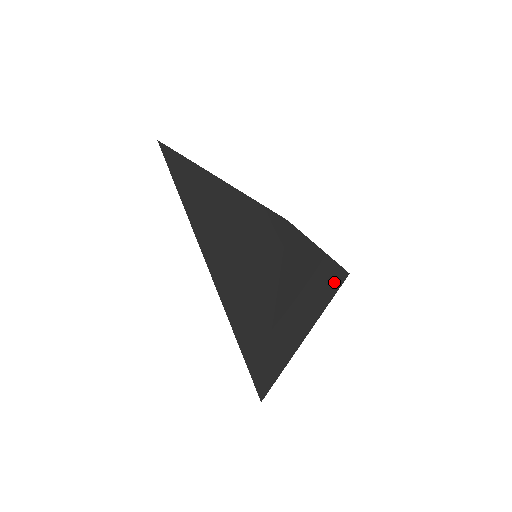
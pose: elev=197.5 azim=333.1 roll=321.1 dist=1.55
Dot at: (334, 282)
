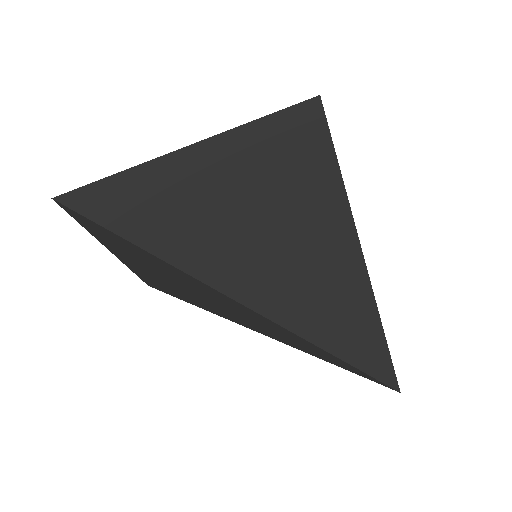
Dot at: occluded
